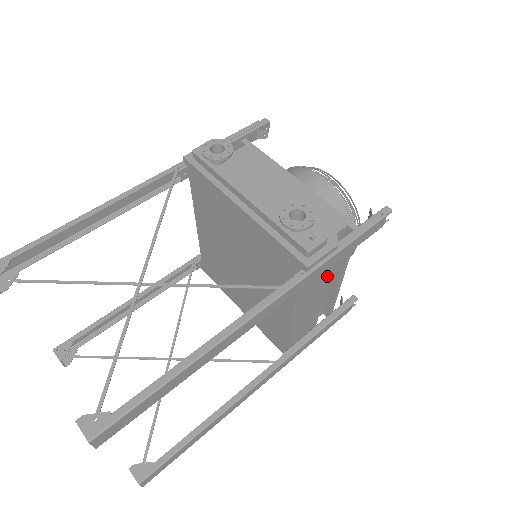
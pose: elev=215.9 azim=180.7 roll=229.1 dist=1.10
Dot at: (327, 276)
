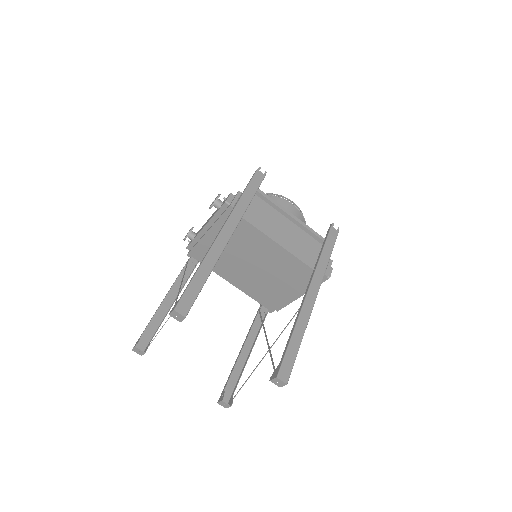
Dot at: (269, 214)
